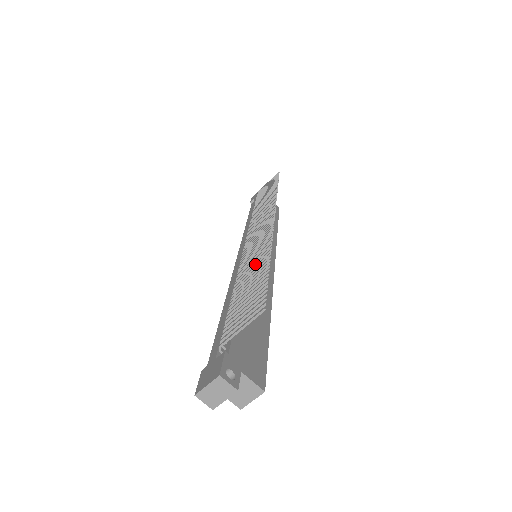
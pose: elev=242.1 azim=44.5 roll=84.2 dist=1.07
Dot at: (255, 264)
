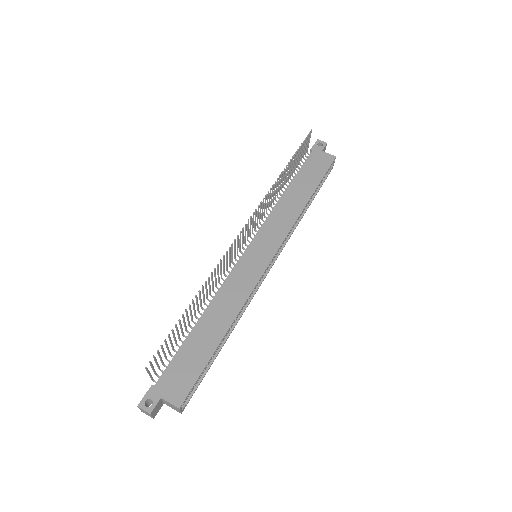
Dot at: (199, 298)
